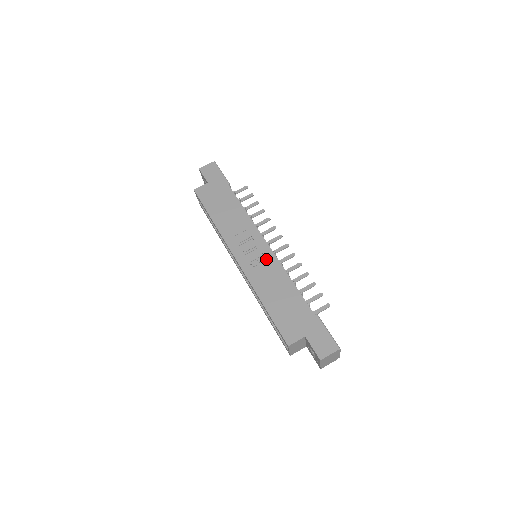
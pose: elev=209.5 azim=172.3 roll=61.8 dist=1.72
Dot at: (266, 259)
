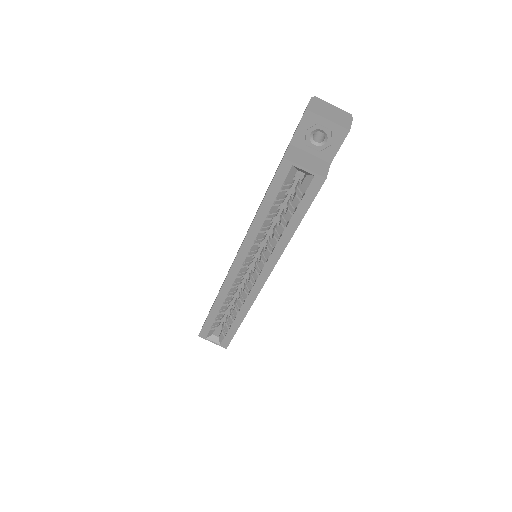
Dot at: occluded
